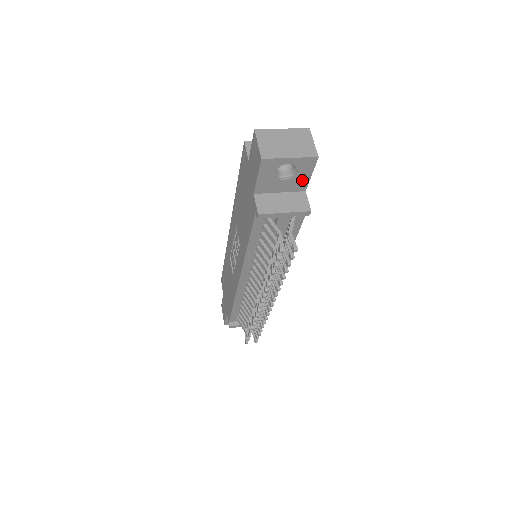
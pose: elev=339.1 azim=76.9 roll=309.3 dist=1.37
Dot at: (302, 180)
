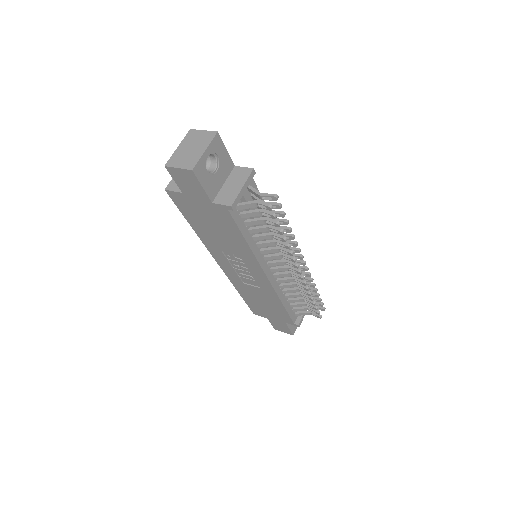
Dot at: (225, 160)
